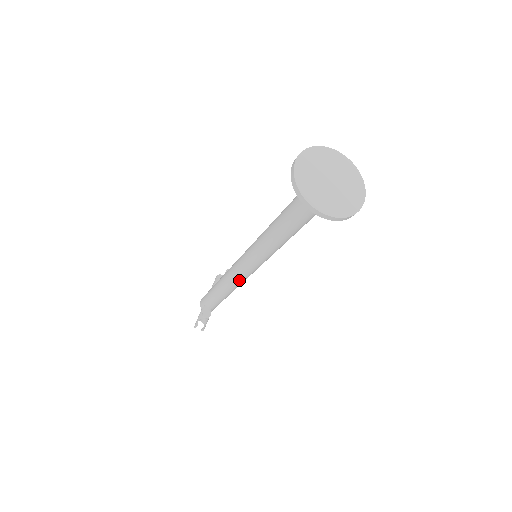
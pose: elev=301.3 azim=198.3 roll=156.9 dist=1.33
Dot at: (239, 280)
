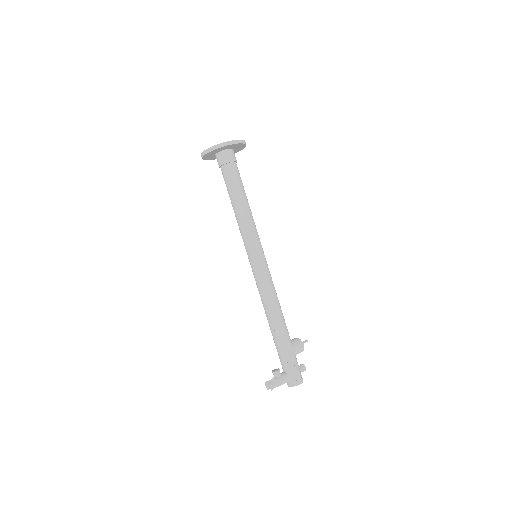
Dot at: (262, 292)
